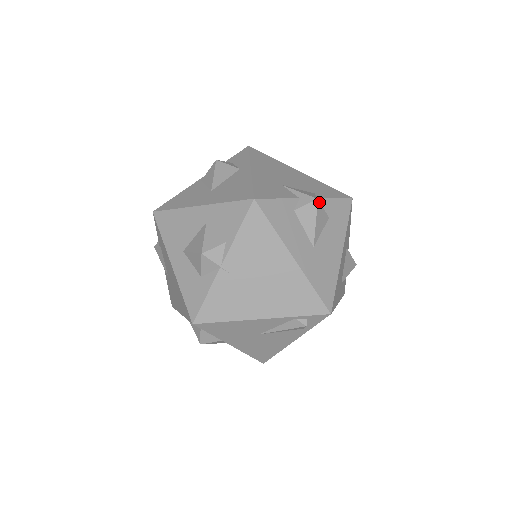
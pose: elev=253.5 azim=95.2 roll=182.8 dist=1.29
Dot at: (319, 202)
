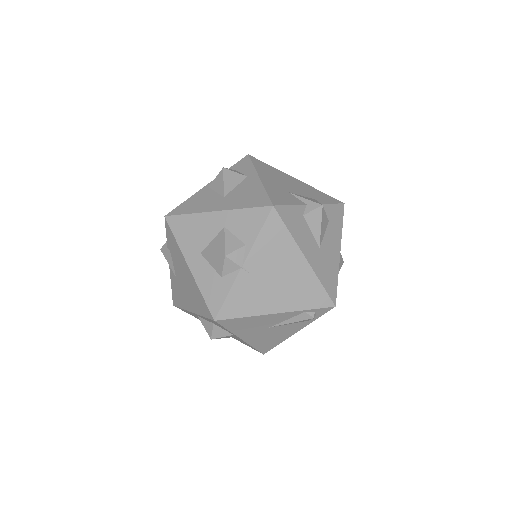
Dot at: (323, 208)
